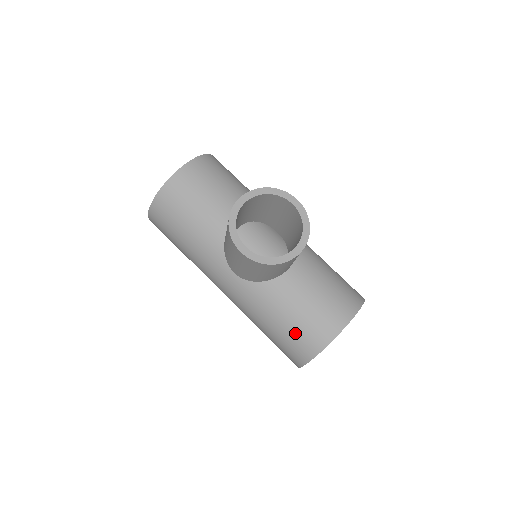
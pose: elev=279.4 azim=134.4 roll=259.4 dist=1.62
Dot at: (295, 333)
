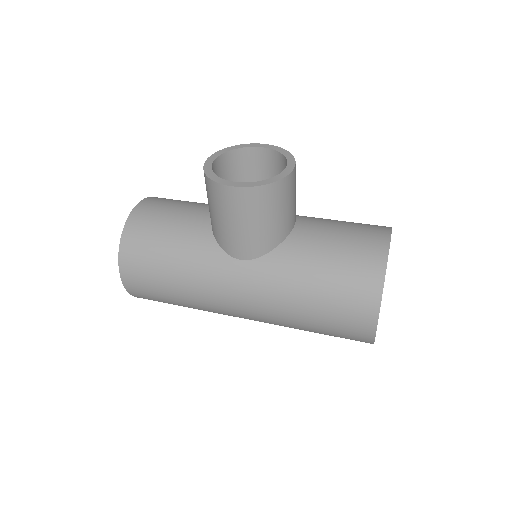
Dot at: (344, 277)
